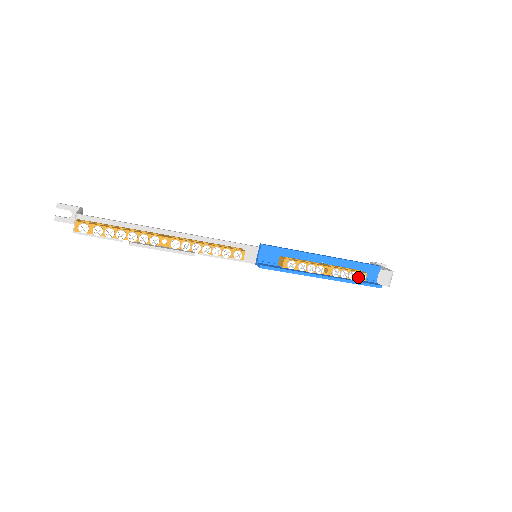
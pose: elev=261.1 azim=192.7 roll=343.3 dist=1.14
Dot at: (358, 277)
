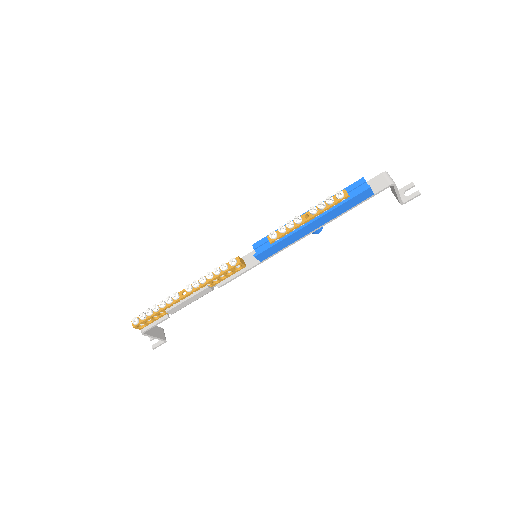
Dot at: (336, 197)
